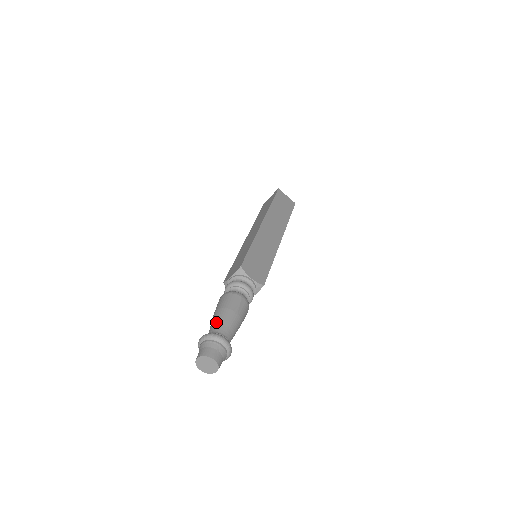
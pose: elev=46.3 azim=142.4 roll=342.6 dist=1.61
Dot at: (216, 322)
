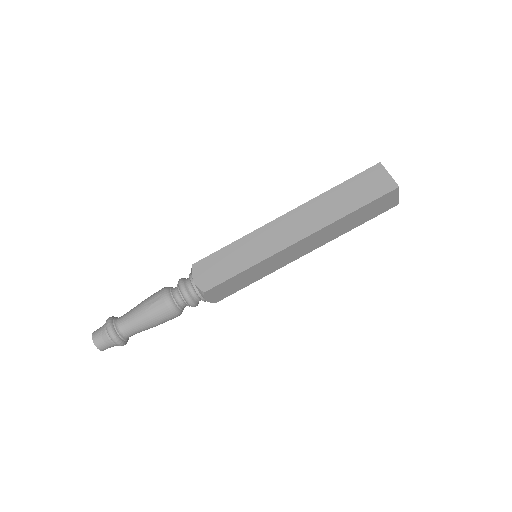
Dot at: (130, 310)
